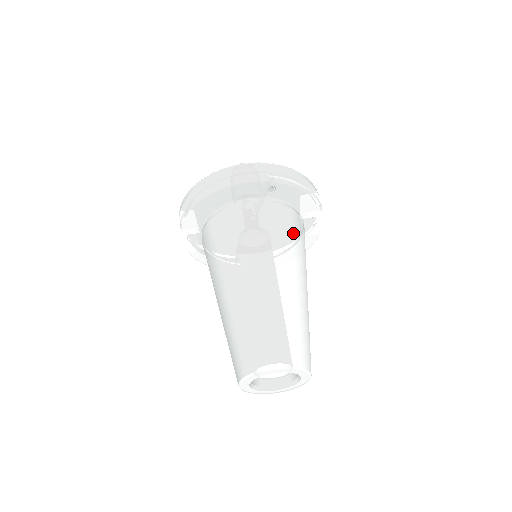
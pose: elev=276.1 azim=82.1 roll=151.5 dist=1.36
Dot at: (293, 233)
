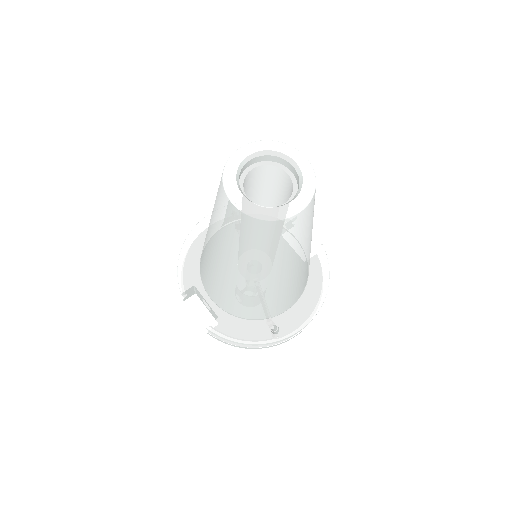
Dot at: occluded
